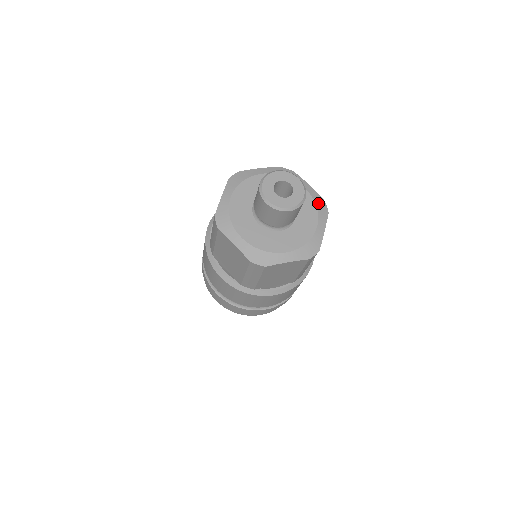
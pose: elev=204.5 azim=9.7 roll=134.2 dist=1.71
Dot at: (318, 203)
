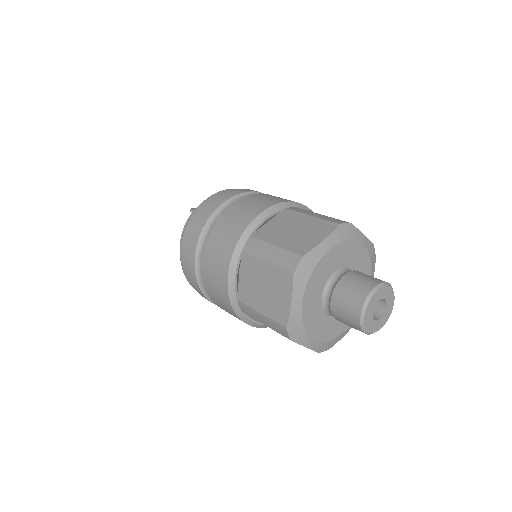
Dot at: occluded
